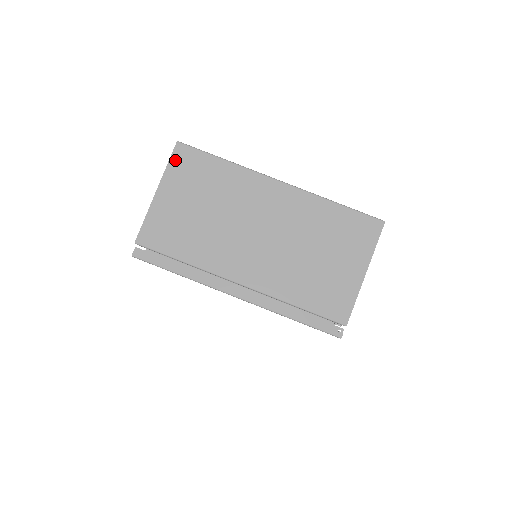
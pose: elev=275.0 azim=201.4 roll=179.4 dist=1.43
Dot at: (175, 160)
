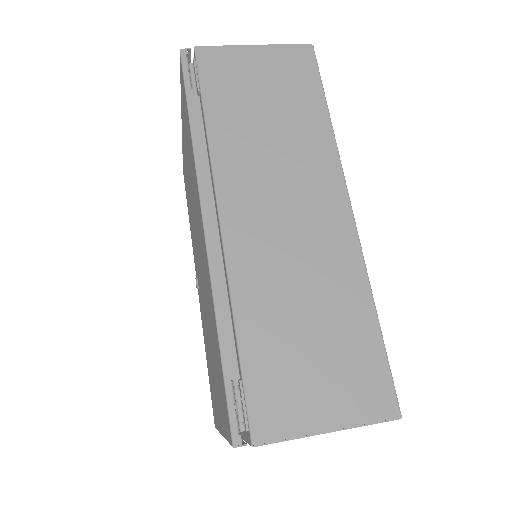
Dot at: occluded
